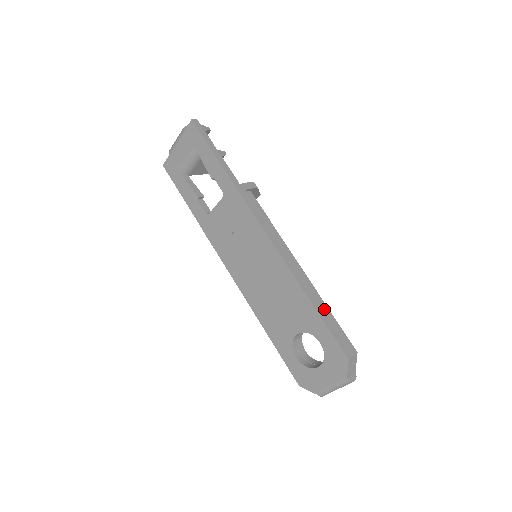
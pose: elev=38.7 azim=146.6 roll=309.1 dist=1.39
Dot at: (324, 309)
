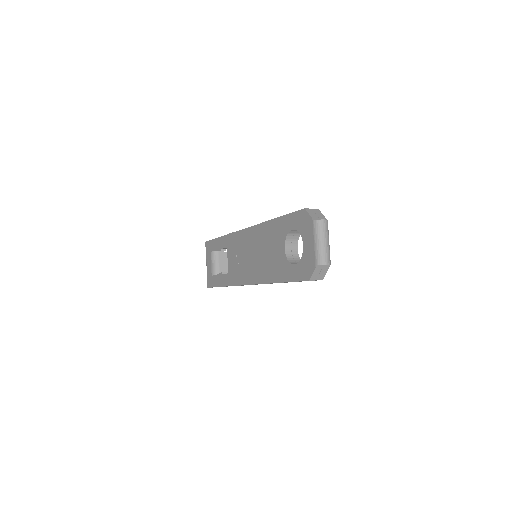
Dot at: occluded
